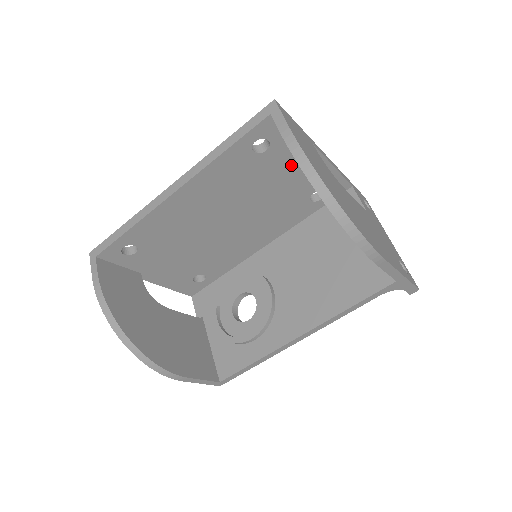
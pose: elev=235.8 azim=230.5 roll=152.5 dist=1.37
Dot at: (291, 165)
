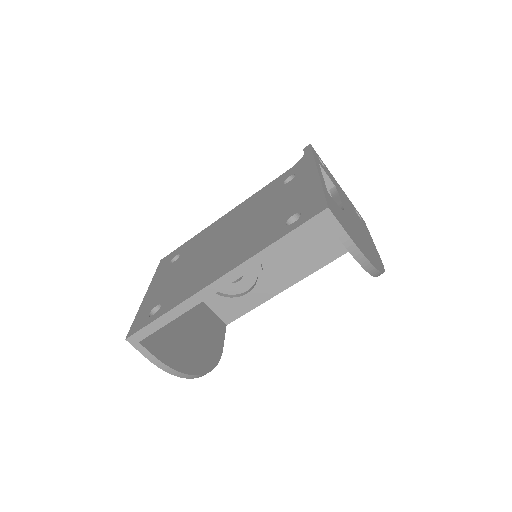
Dot at: occluded
